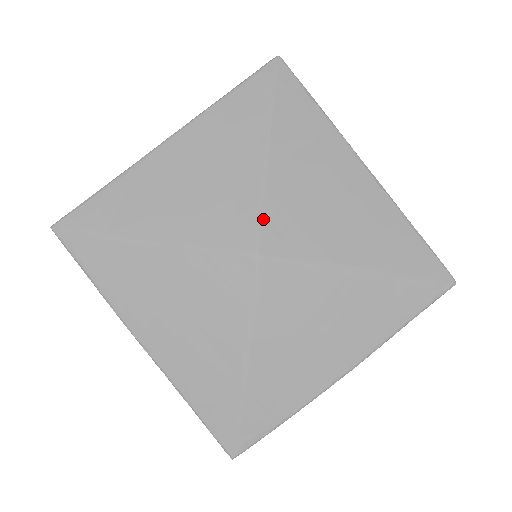
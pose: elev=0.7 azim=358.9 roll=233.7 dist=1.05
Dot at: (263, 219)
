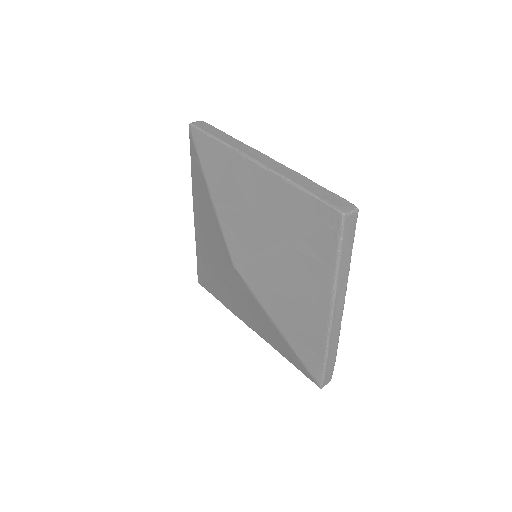
Dot at: (227, 242)
